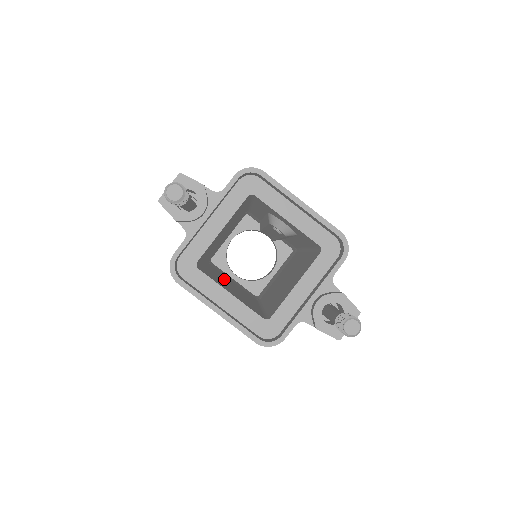
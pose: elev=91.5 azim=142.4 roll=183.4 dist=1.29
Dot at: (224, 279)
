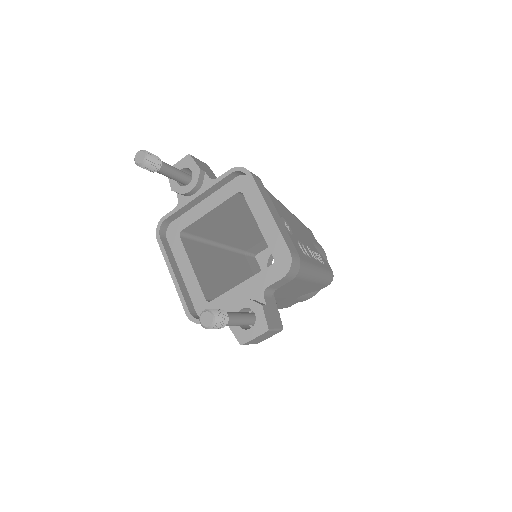
Dot at: (231, 266)
